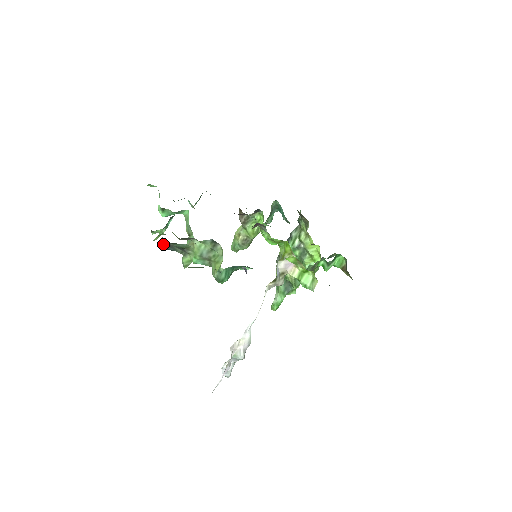
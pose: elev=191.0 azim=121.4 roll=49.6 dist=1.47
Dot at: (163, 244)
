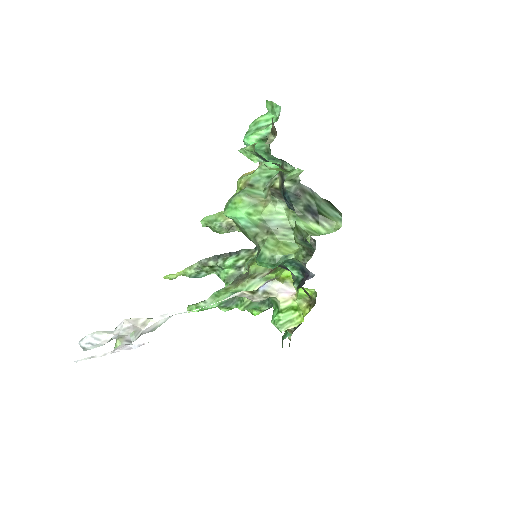
Dot at: (291, 185)
